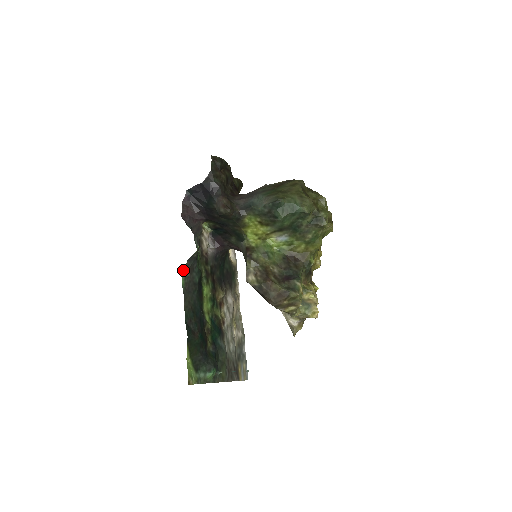
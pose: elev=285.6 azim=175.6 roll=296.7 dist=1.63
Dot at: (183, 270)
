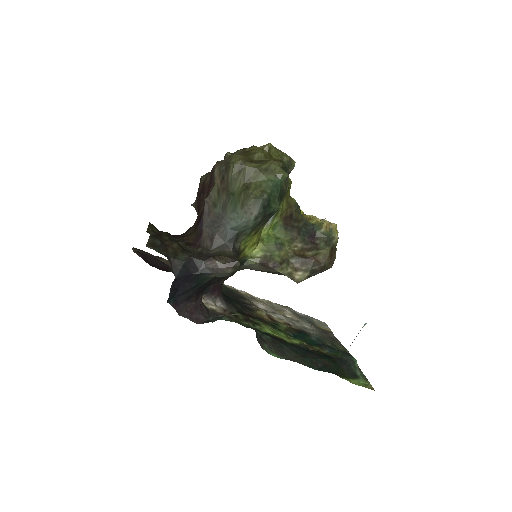
Dot at: occluded
